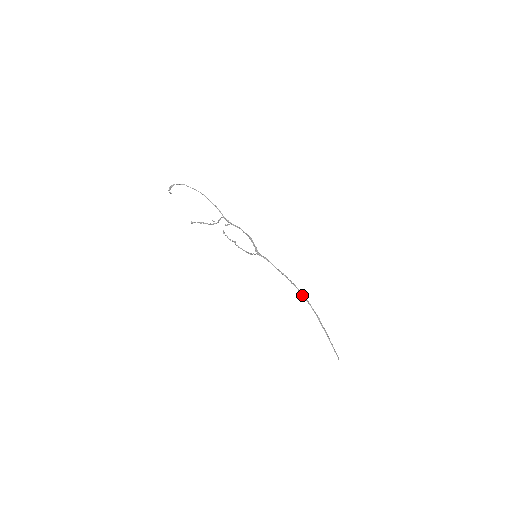
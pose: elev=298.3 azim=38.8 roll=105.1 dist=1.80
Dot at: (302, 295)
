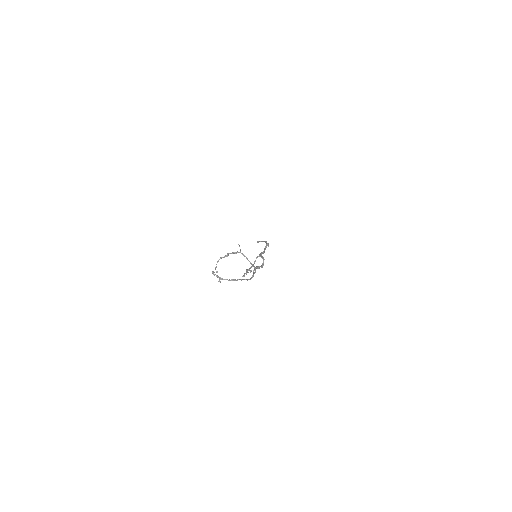
Dot at: occluded
